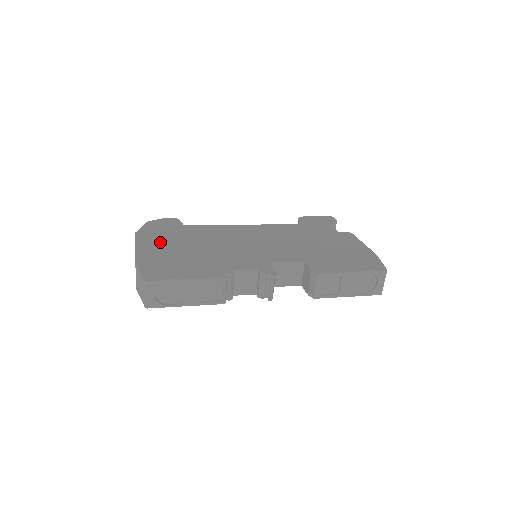
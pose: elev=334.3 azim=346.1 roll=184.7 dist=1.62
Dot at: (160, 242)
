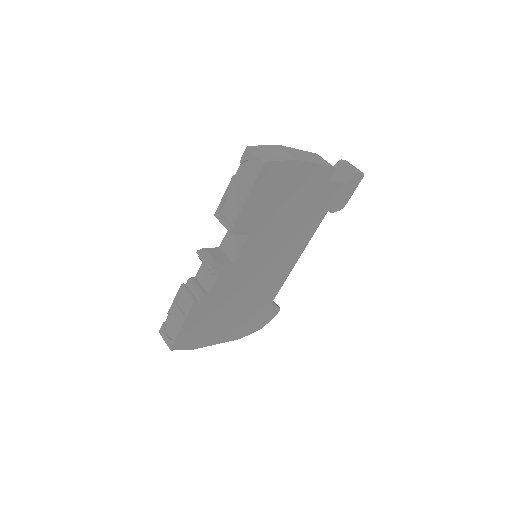
Dot at: occluded
